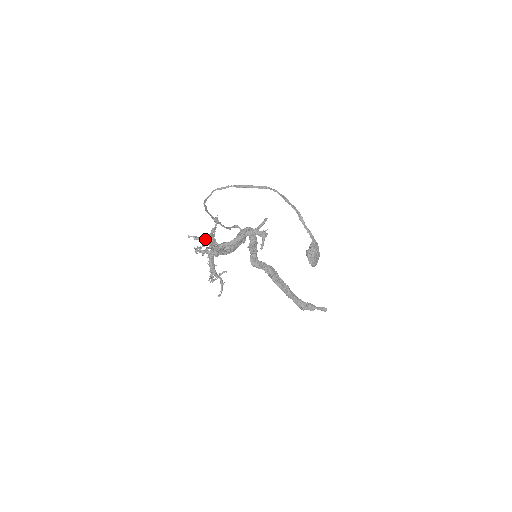
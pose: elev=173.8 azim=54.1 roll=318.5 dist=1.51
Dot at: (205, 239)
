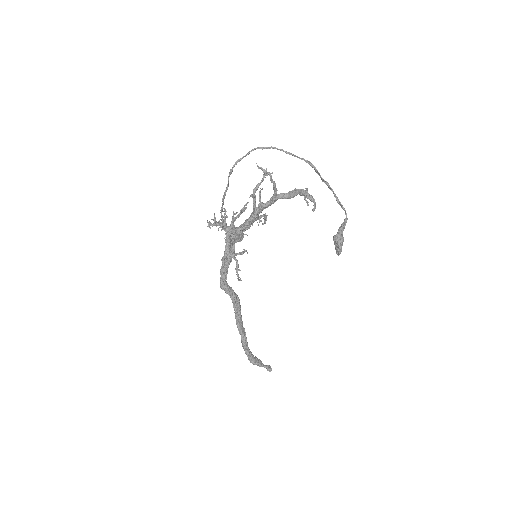
Dot at: (271, 177)
